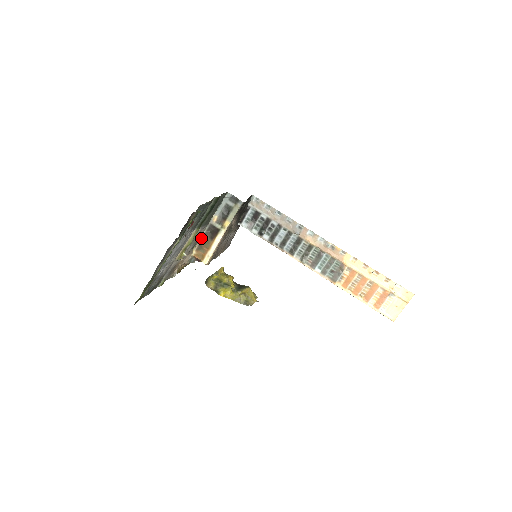
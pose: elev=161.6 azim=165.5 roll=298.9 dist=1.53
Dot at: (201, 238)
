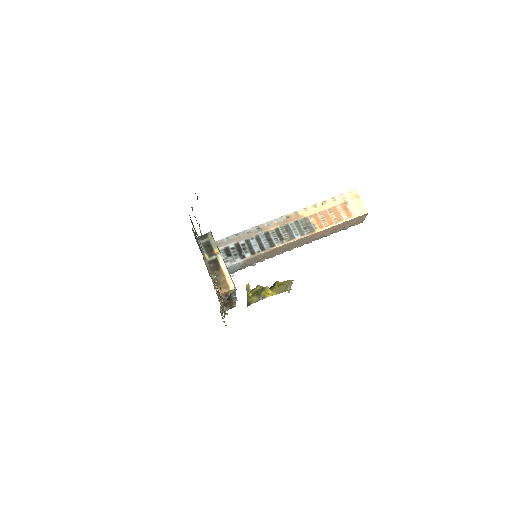
Dot at: occluded
